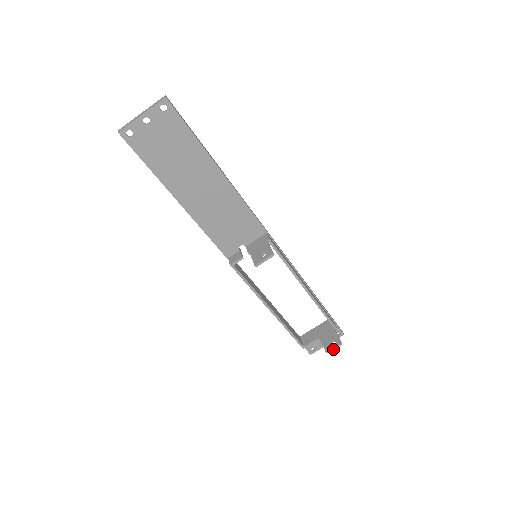
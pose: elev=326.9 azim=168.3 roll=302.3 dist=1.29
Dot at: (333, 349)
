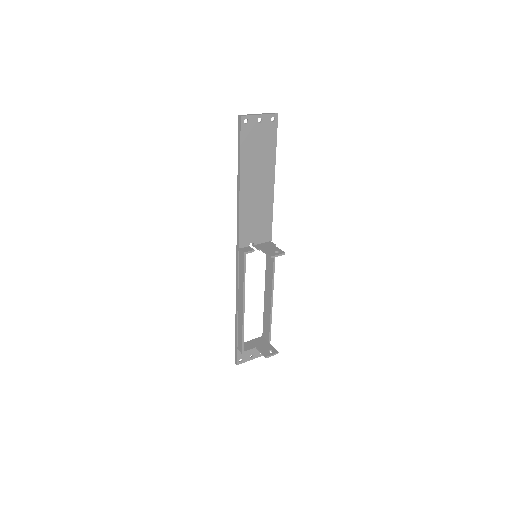
Dot at: occluded
